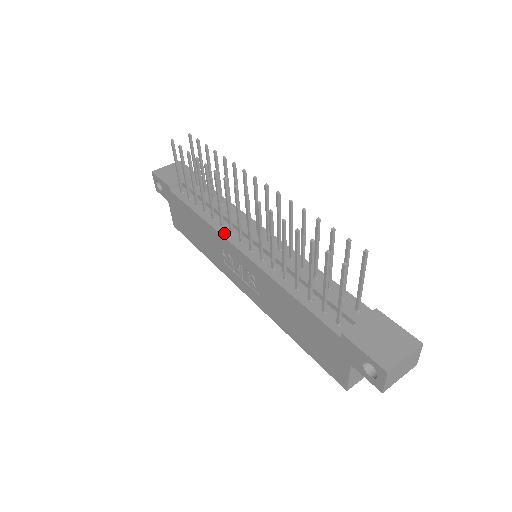
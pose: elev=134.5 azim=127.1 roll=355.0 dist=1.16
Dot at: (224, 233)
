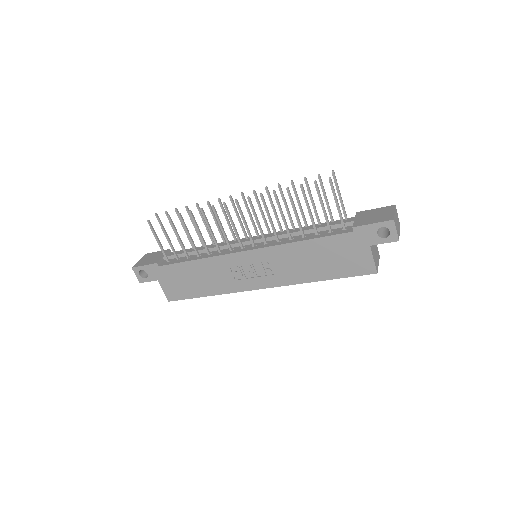
Dot at: (226, 253)
